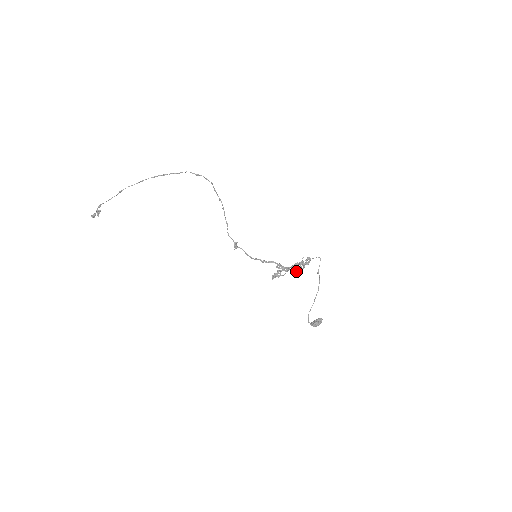
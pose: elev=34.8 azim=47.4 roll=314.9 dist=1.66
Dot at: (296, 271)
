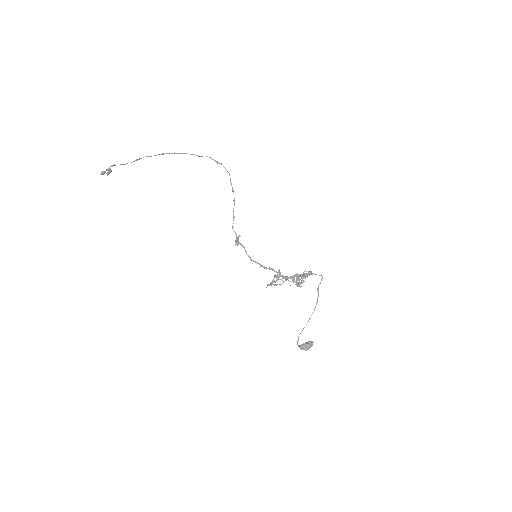
Dot at: occluded
